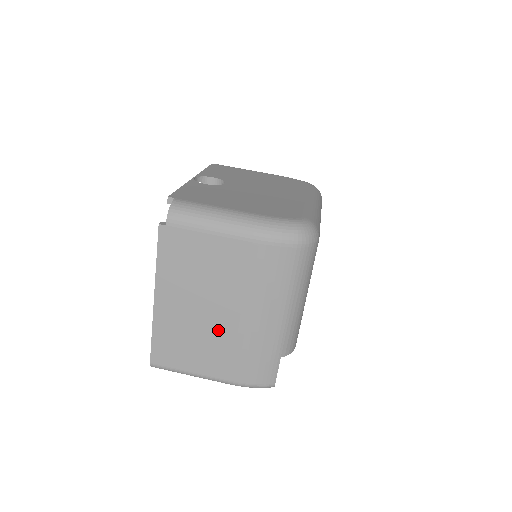
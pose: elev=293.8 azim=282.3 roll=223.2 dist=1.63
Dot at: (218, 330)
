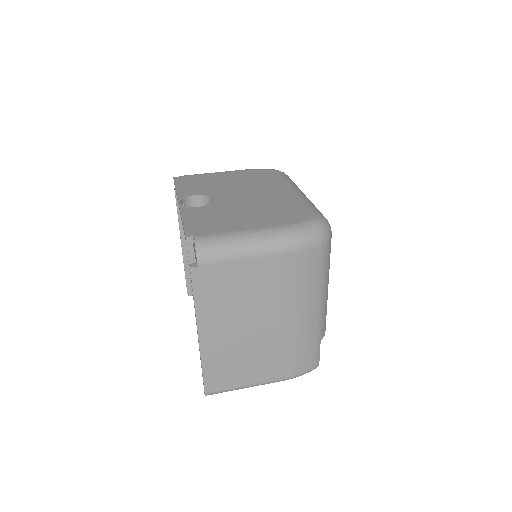
Dot at: (265, 341)
